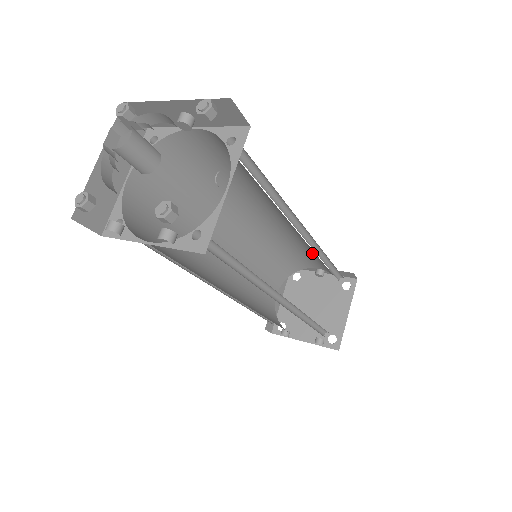
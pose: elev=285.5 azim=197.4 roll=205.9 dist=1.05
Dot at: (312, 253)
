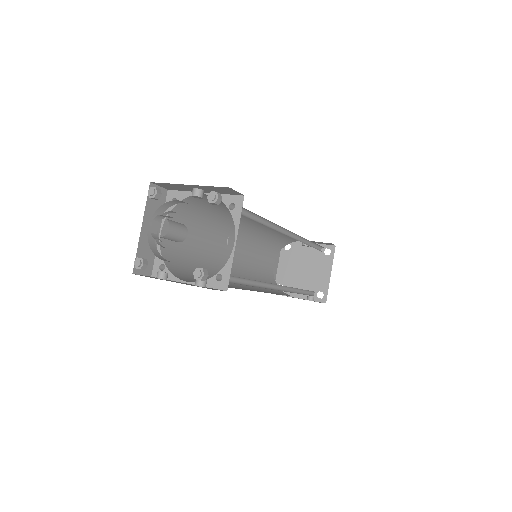
Dot at: occluded
